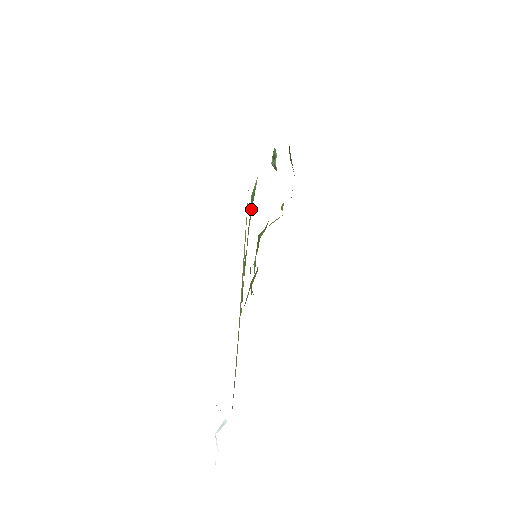
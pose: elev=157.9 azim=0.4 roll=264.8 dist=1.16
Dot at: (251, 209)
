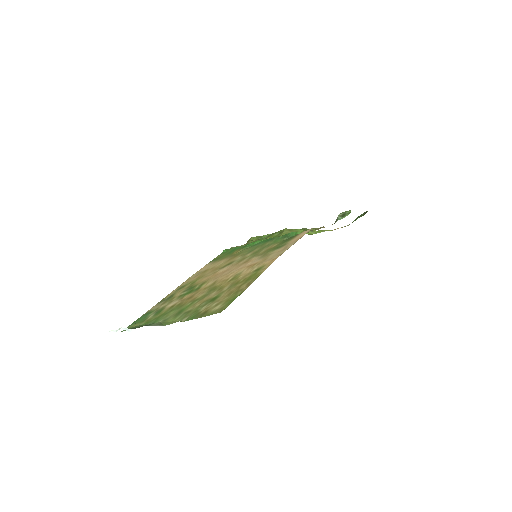
Dot at: (282, 238)
